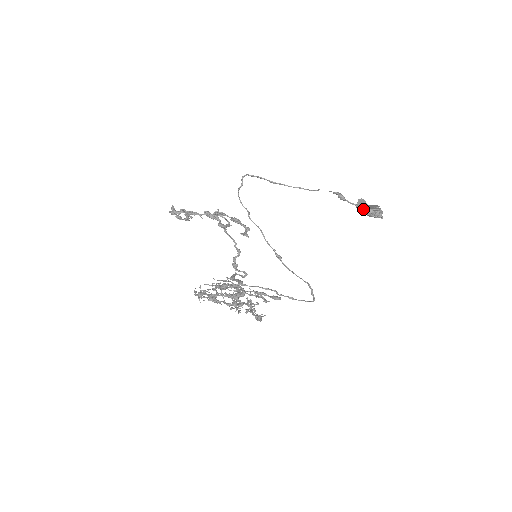
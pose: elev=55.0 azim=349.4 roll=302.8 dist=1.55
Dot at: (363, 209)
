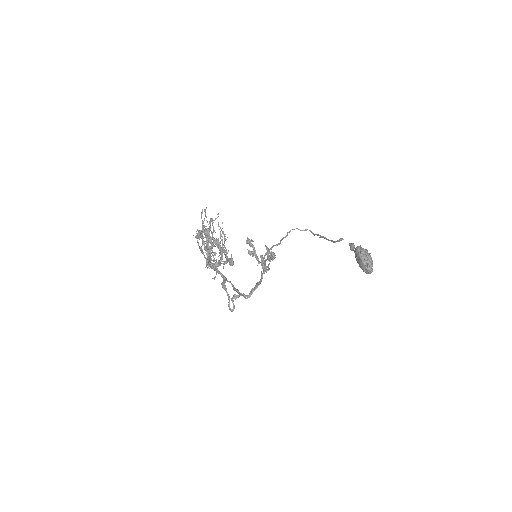
Dot at: (357, 246)
